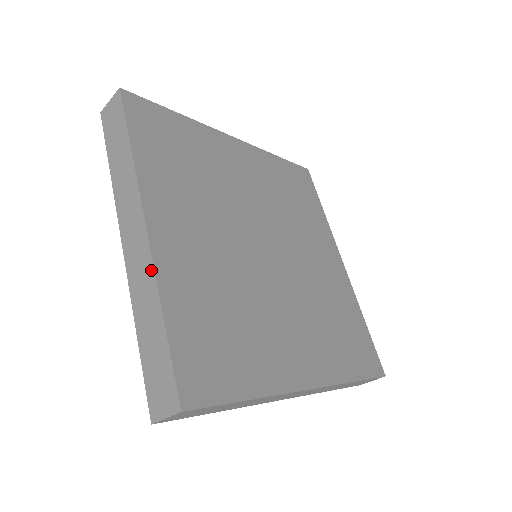
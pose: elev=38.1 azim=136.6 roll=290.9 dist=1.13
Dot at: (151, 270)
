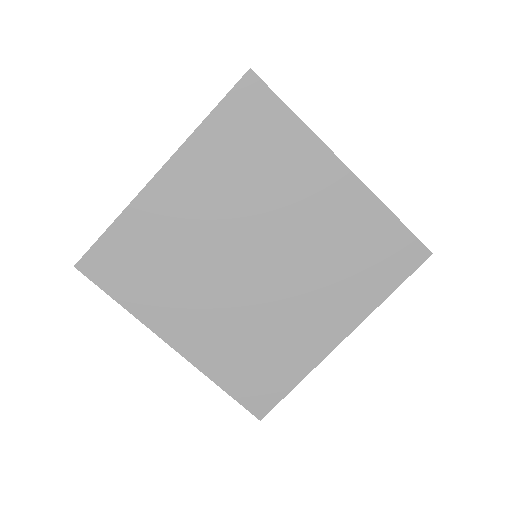
Dot at: (196, 367)
